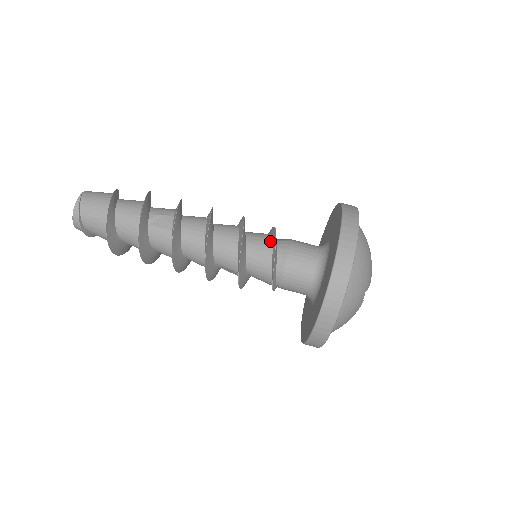
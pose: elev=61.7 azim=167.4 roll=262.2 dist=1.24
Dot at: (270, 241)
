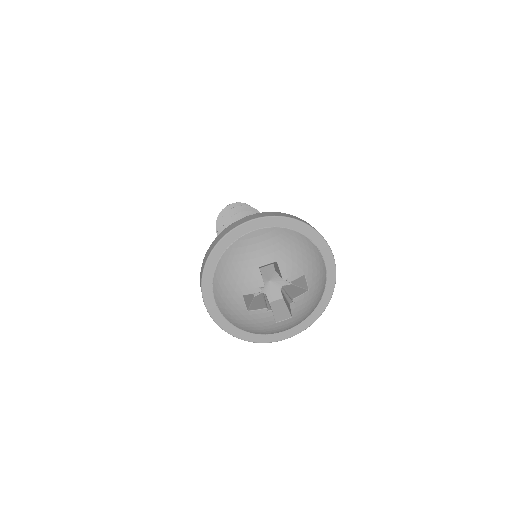
Dot at: occluded
